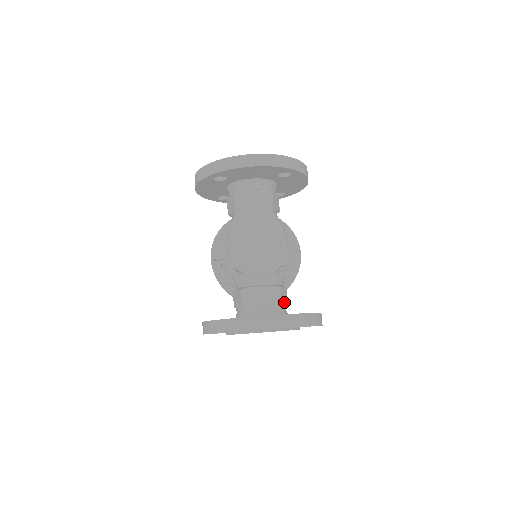
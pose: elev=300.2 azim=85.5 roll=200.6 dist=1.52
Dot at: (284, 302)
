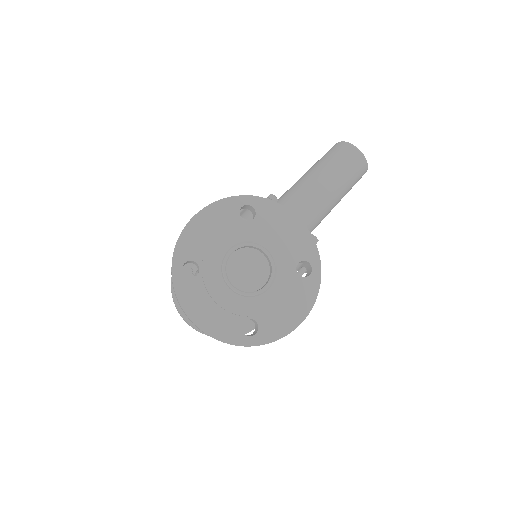
Dot at: occluded
